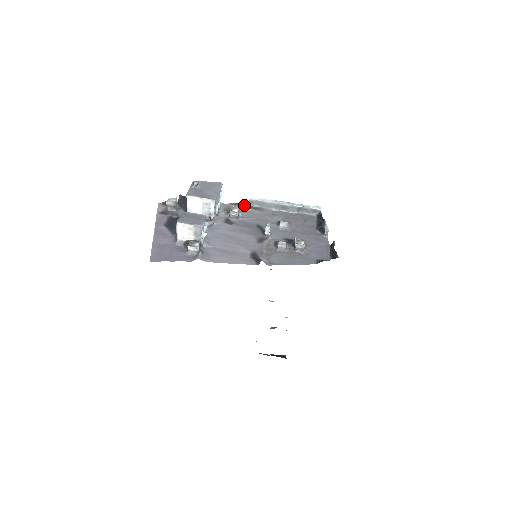
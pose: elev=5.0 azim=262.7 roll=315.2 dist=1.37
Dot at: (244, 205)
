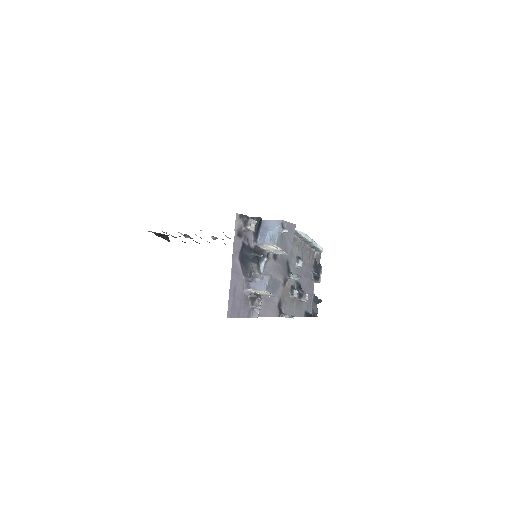
Dot at: occluded
